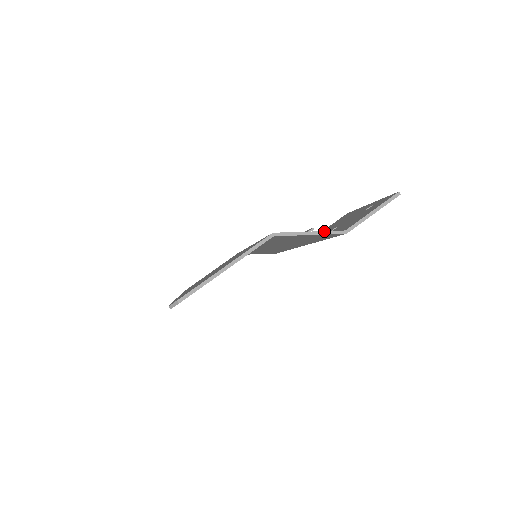
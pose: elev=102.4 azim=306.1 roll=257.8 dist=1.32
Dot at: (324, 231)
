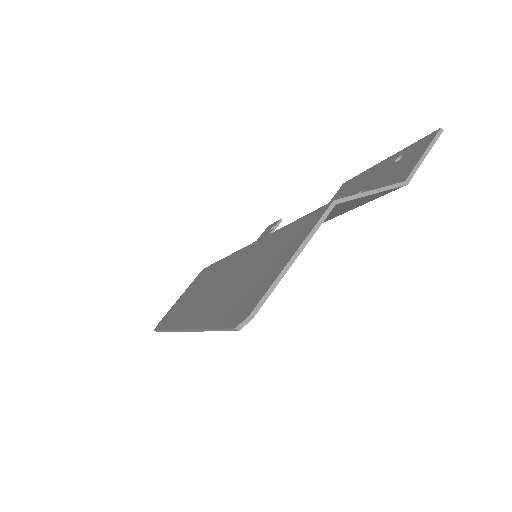
Dot at: (385, 186)
